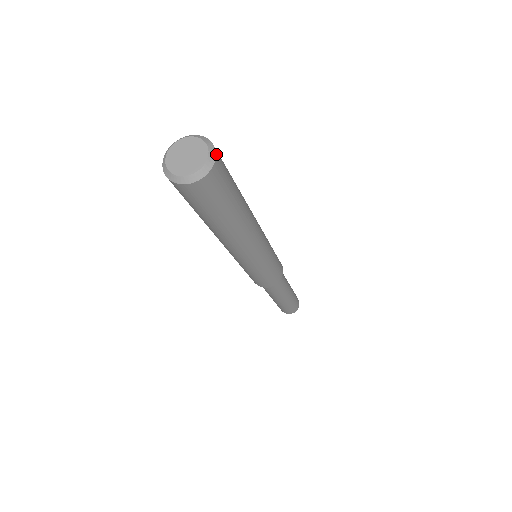
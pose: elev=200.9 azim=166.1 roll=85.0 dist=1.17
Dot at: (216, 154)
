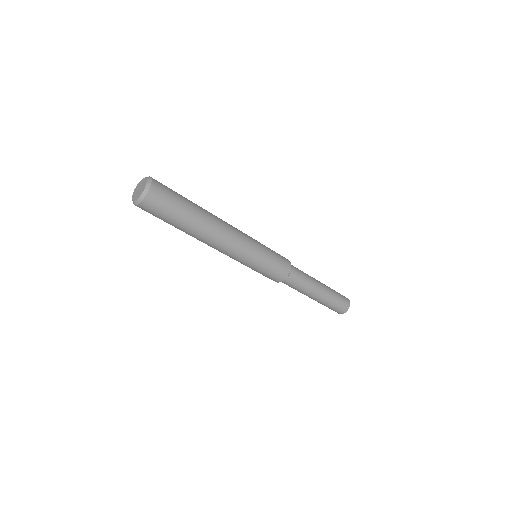
Dot at: occluded
